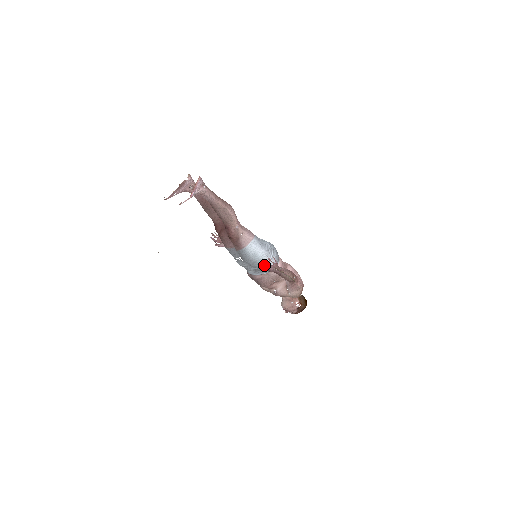
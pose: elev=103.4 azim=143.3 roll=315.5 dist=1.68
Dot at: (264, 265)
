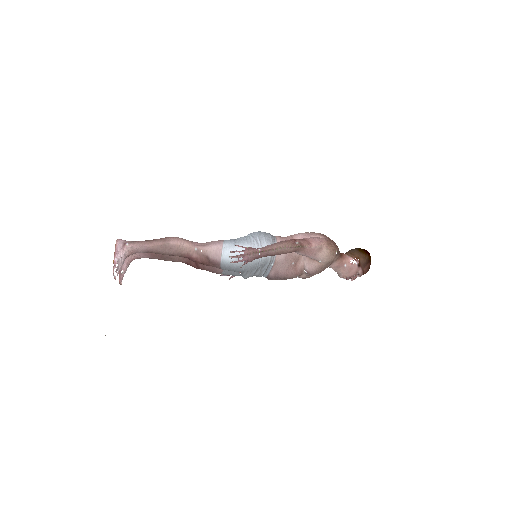
Dot at: (233, 262)
